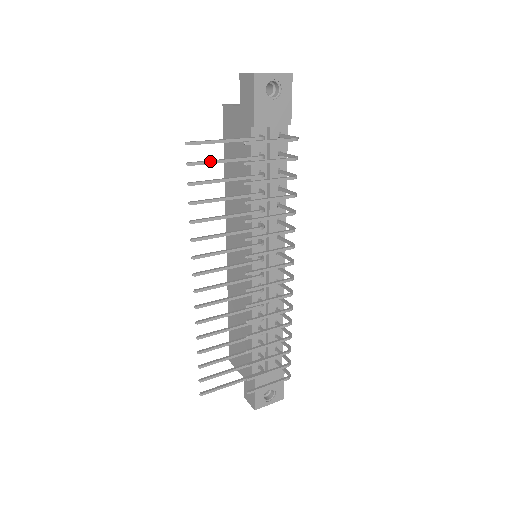
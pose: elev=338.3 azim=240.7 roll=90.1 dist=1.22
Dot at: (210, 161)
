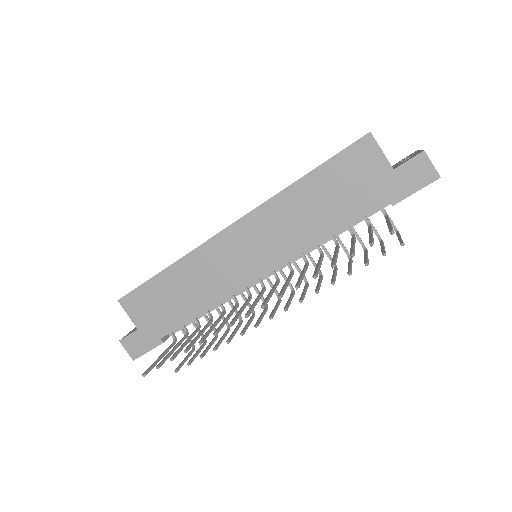
Dot at: (373, 239)
